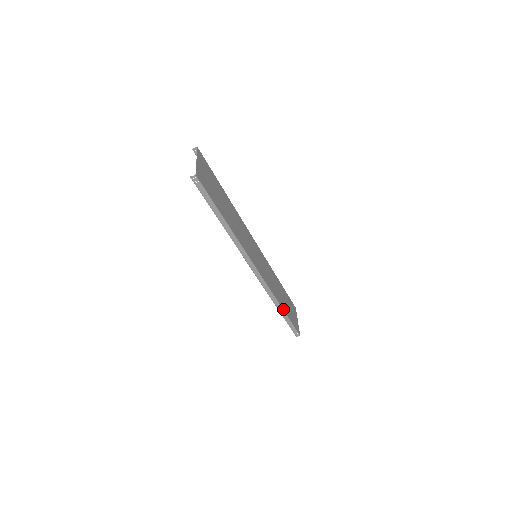
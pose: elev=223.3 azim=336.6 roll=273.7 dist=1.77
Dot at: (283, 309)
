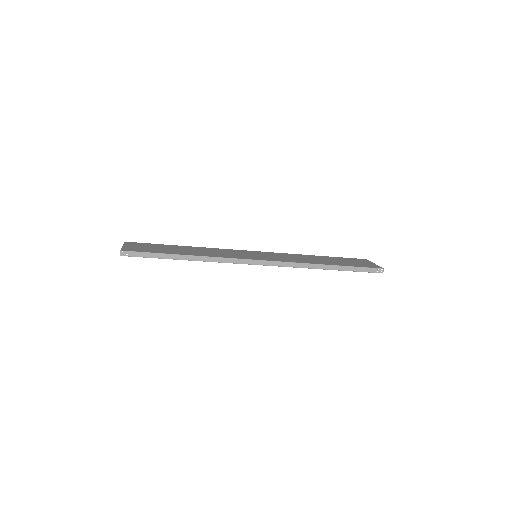
Dot at: (331, 265)
